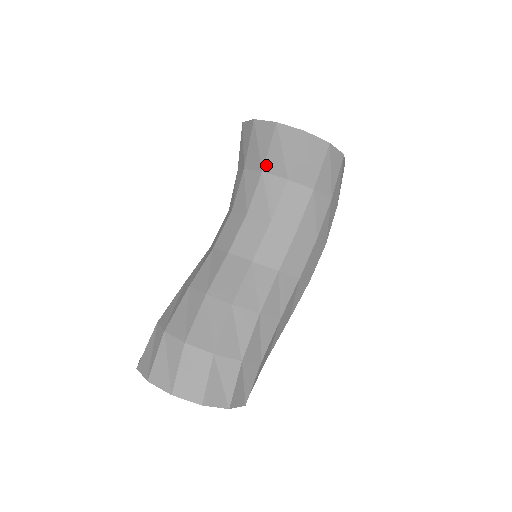
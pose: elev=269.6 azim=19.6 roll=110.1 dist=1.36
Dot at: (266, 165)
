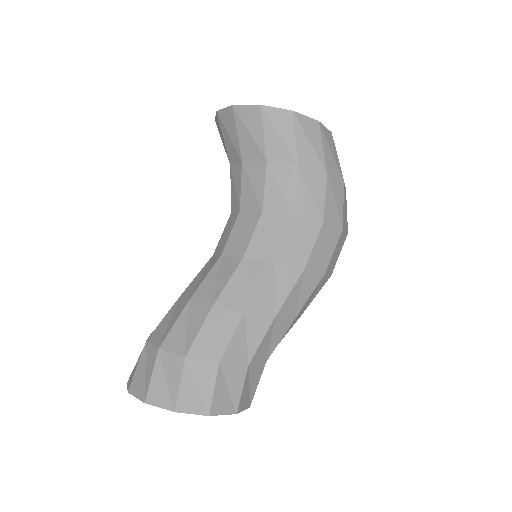
Dot at: (229, 157)
